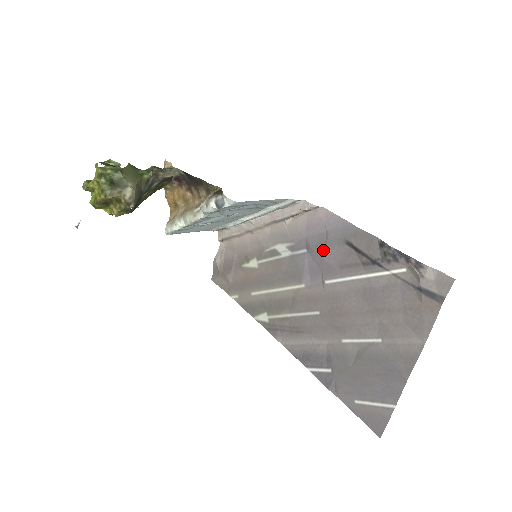
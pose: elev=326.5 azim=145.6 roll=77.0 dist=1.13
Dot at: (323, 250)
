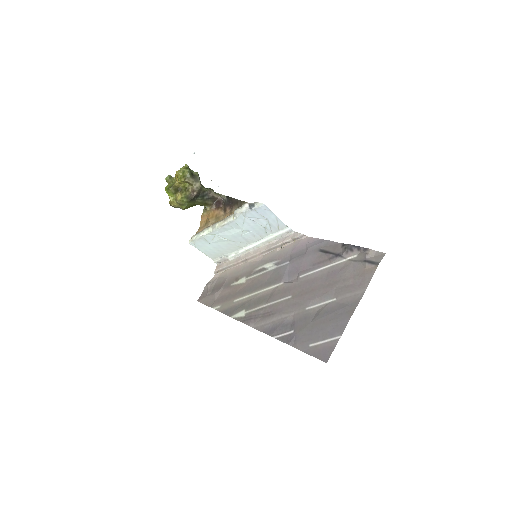
Dot at: (302, 258)
